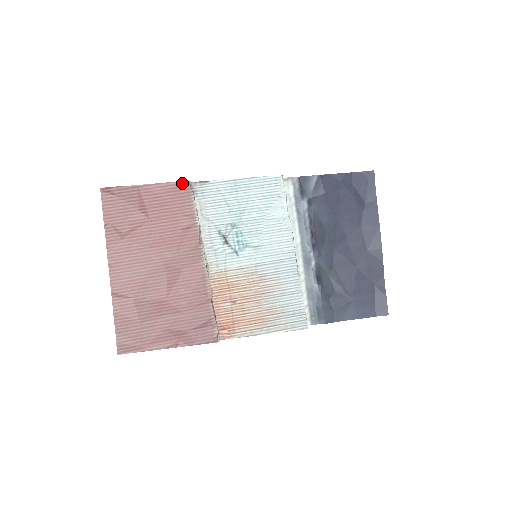
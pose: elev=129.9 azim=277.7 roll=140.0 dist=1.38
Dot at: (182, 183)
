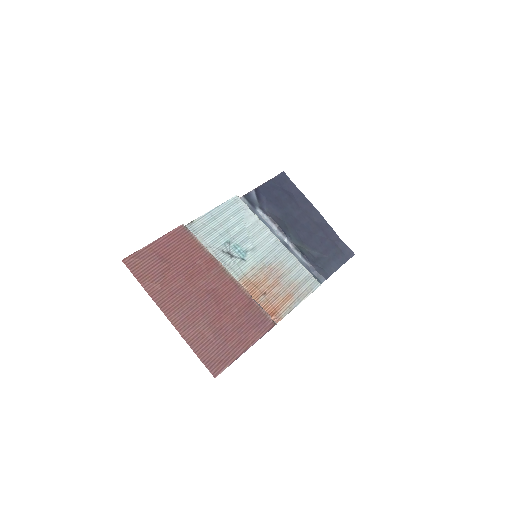
Dot at: (178, 228)
